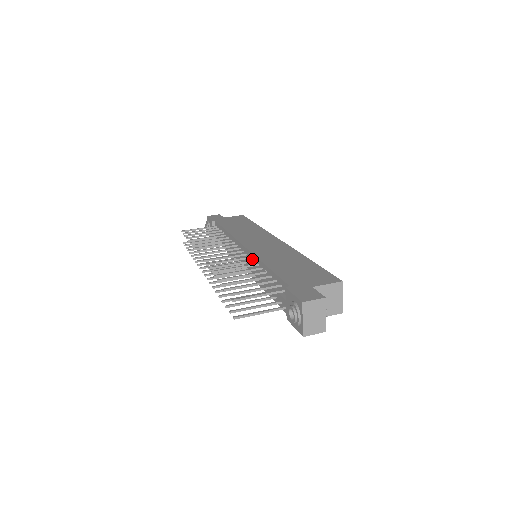
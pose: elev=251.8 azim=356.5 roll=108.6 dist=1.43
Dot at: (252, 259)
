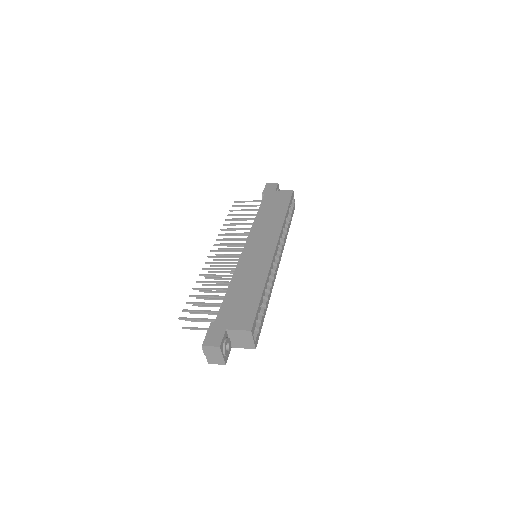
Dot at: occluded
